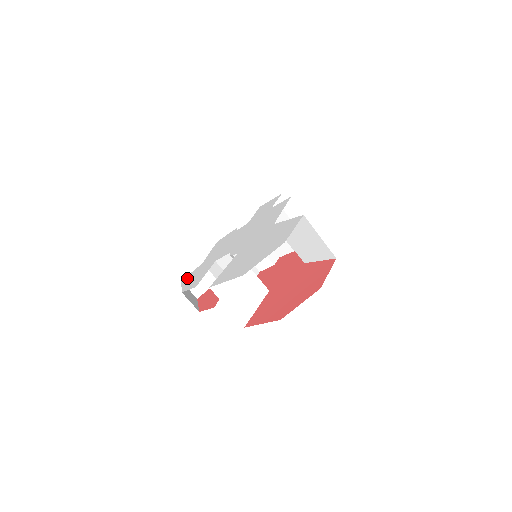
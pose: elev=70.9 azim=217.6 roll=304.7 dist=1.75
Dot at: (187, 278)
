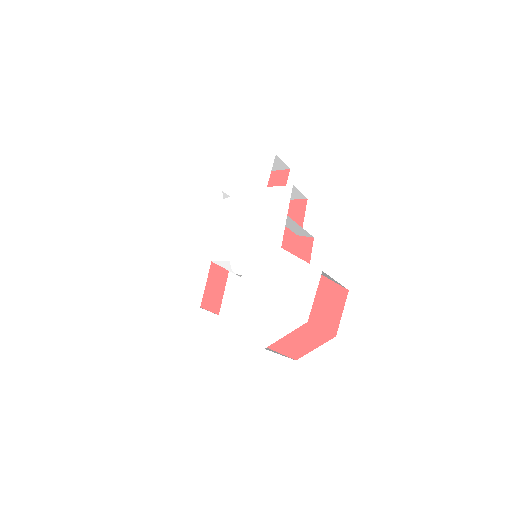
Dot at: (179, 267)
